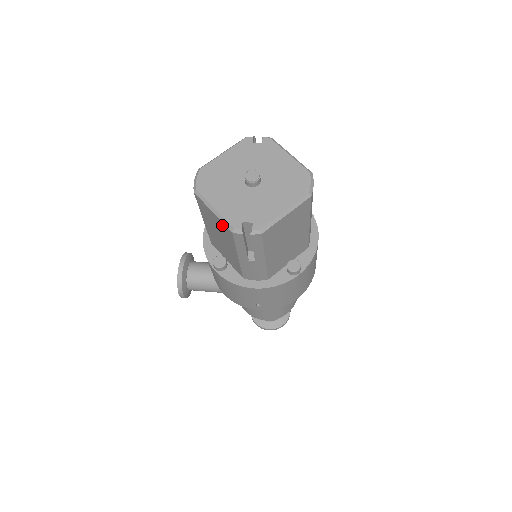
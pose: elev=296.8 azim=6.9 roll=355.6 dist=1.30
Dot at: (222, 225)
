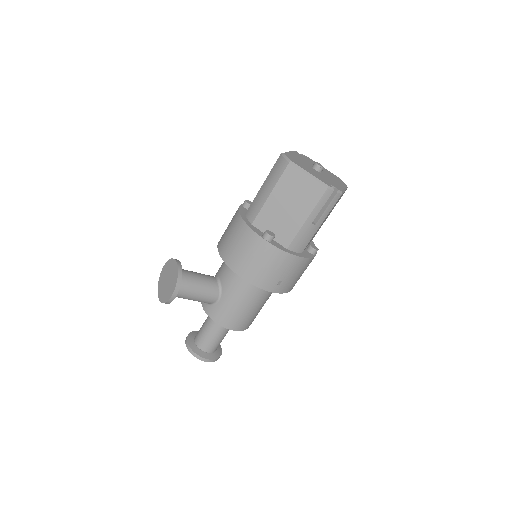
Dot at: (314, 186)
